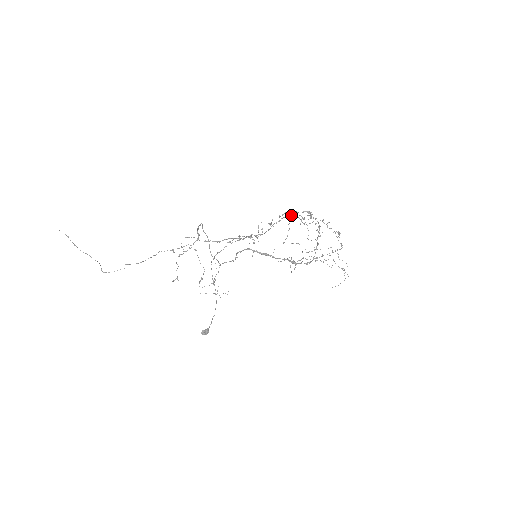
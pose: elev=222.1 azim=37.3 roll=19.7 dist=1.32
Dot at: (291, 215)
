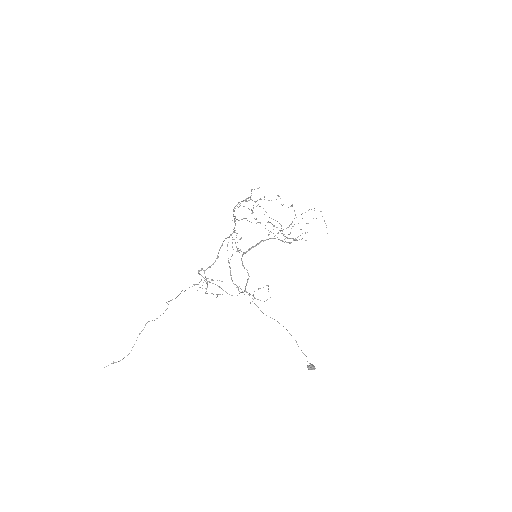
Dot at: occluded
